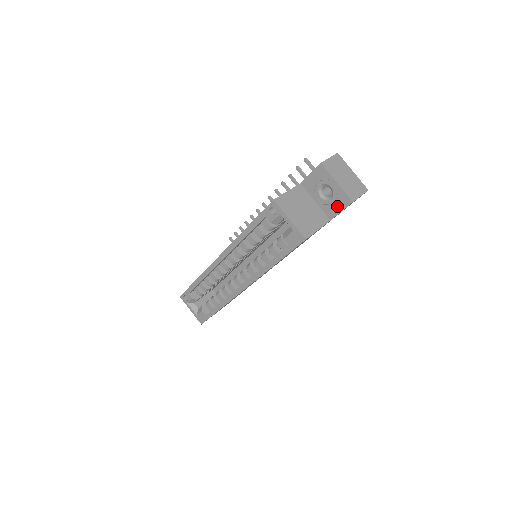
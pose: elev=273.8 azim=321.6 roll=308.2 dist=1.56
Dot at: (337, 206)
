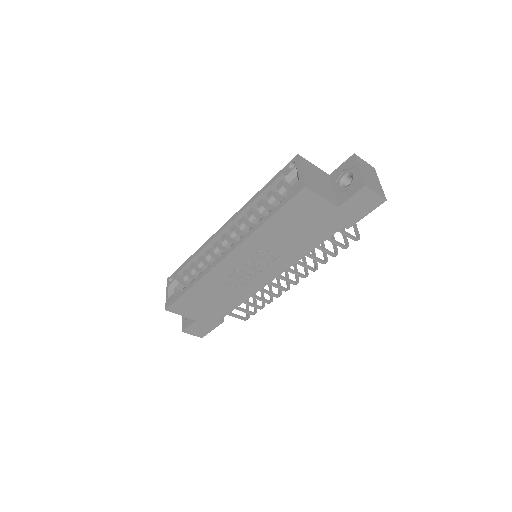
Dot at: (350, 191)
